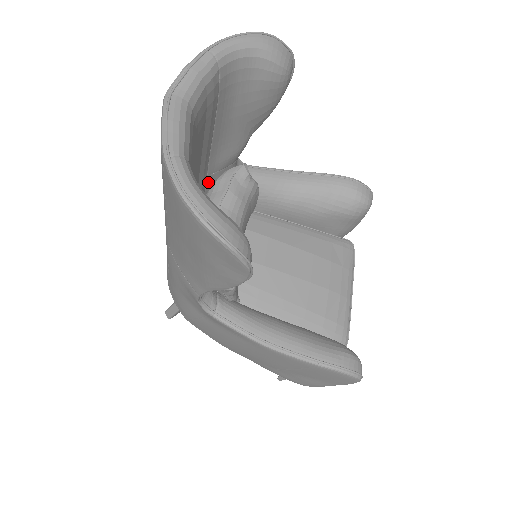
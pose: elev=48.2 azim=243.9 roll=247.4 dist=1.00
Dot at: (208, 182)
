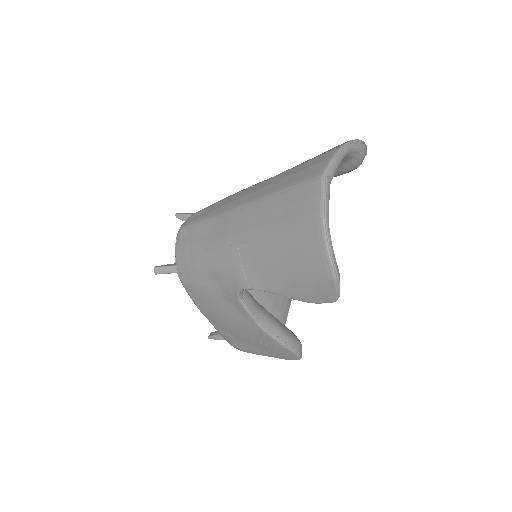
Dot at: occluded
